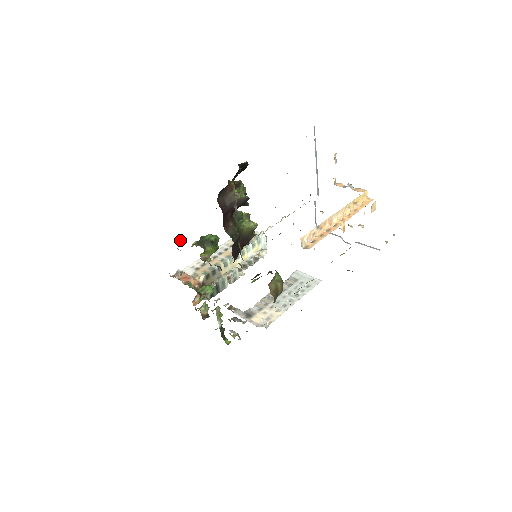
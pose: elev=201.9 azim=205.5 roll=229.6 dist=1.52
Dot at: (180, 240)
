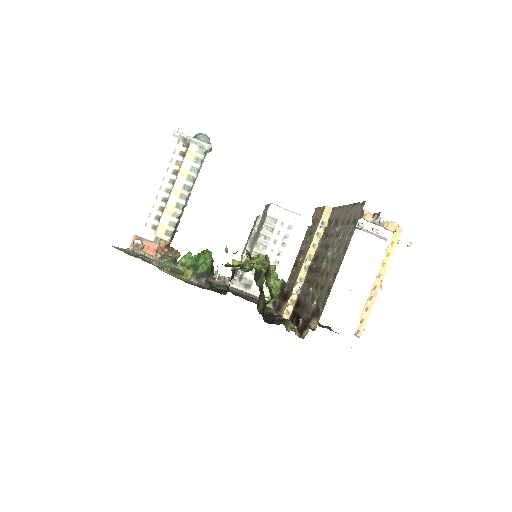
Dot at: (166, 270)
